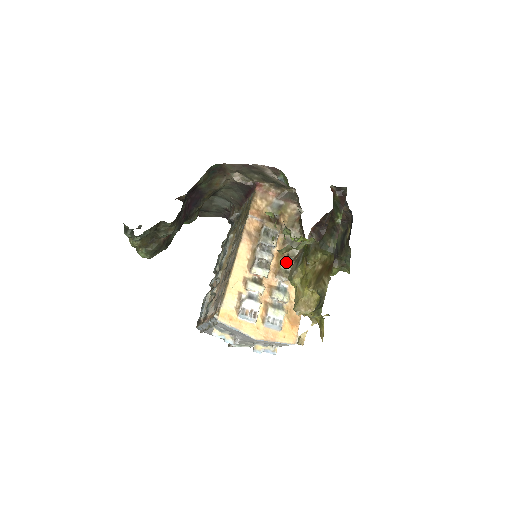
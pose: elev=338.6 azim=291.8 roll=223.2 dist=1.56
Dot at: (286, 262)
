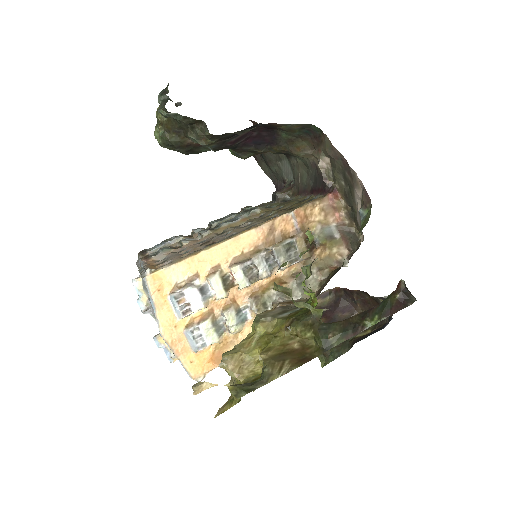
Dot at: (275, 295)
